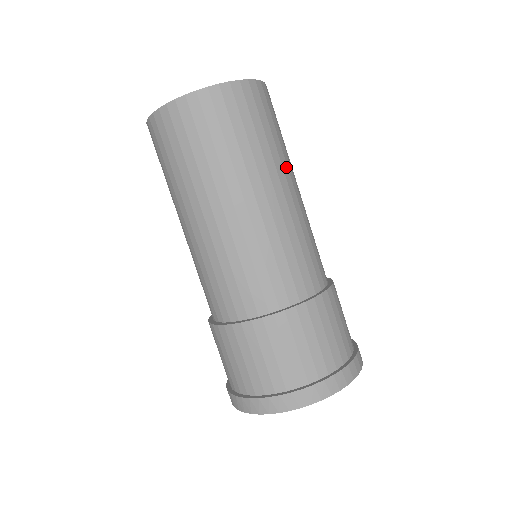
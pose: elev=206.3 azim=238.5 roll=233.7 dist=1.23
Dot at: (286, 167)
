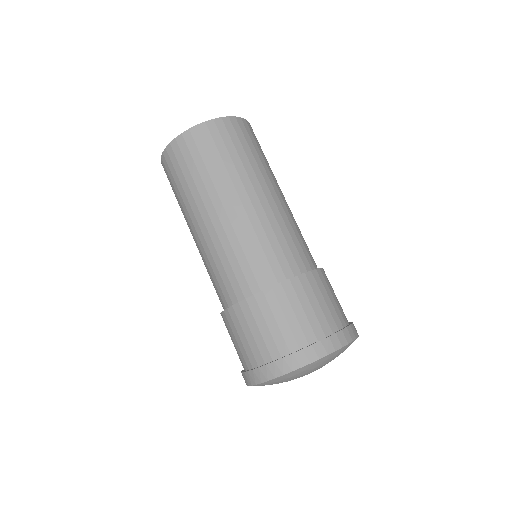
Dot at: (255, 179)
